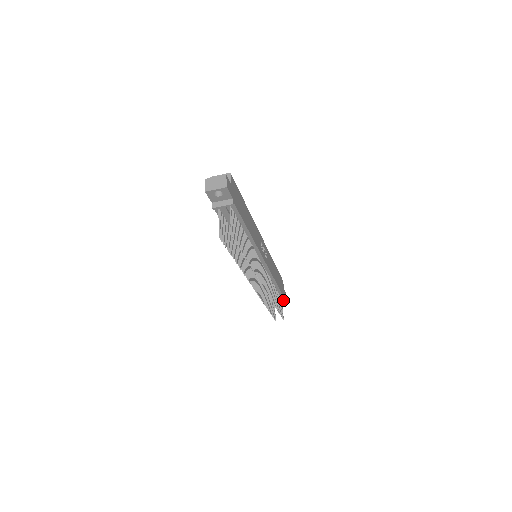
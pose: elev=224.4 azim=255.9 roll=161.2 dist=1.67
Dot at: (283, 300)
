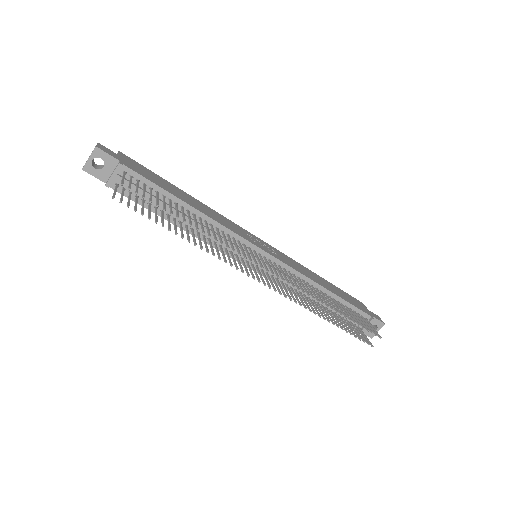
Dot at: (371, 320)
